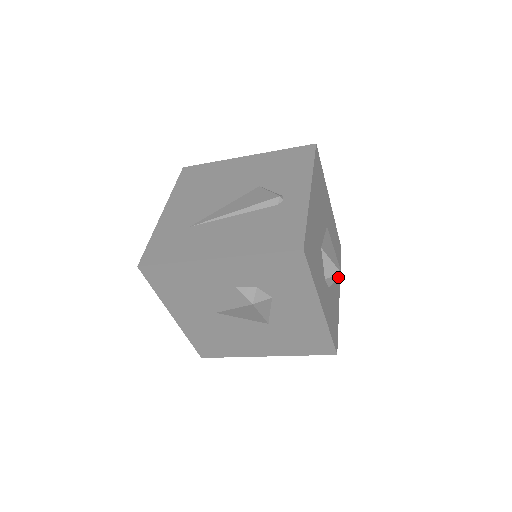
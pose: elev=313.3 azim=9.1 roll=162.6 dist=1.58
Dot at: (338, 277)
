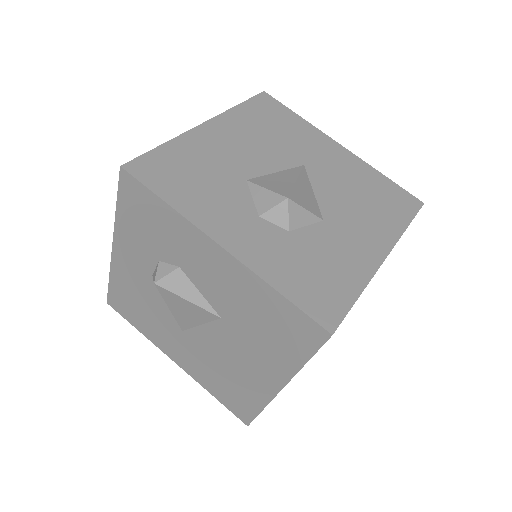
Dot at: (383, 233)
